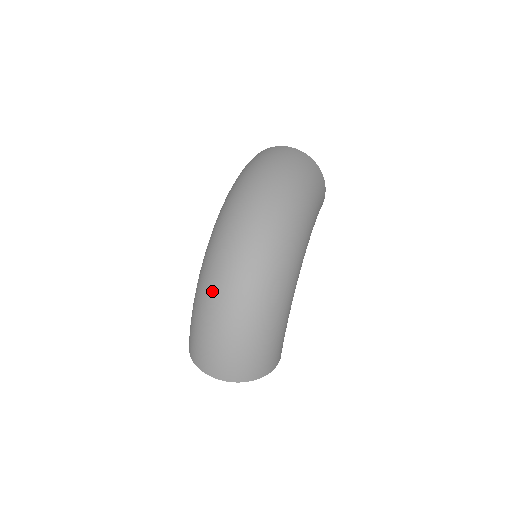
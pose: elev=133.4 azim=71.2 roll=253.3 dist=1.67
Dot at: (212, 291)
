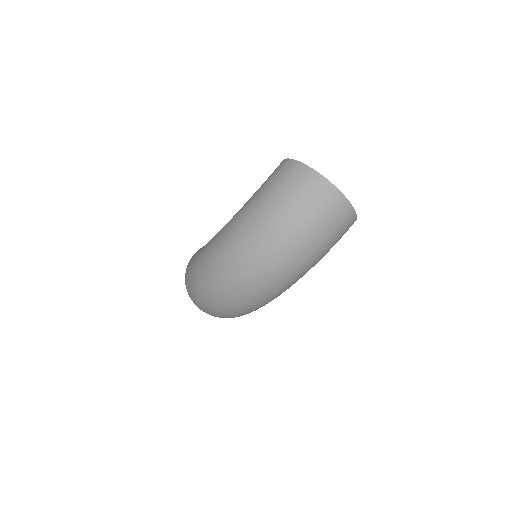
Dot at: (202, 290)
